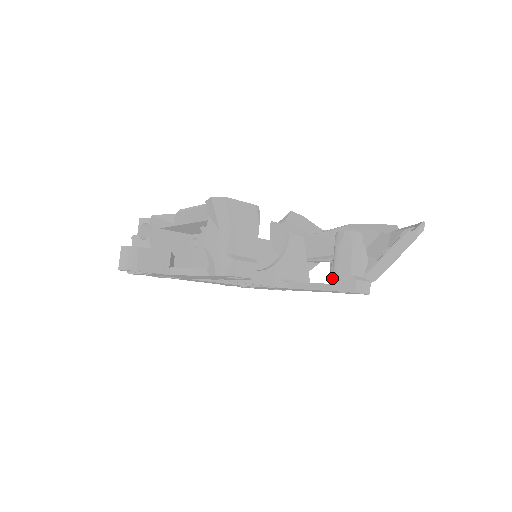
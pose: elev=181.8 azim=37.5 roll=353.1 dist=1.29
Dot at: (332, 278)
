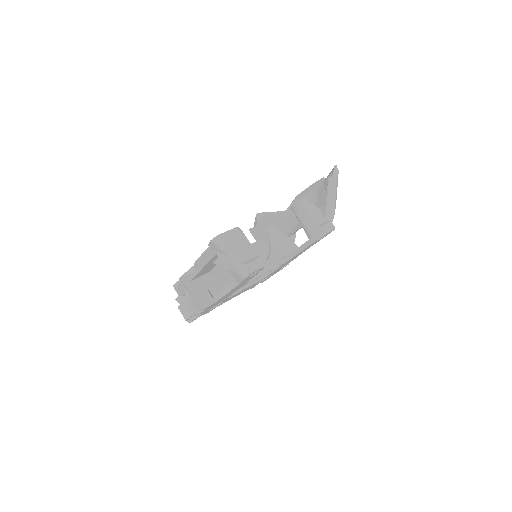
Dot at: (308, 235)
